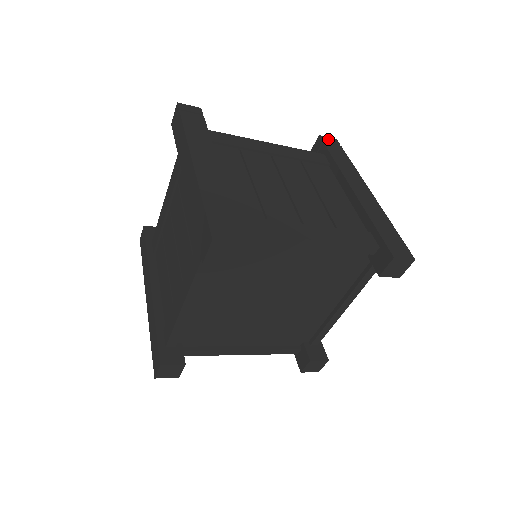
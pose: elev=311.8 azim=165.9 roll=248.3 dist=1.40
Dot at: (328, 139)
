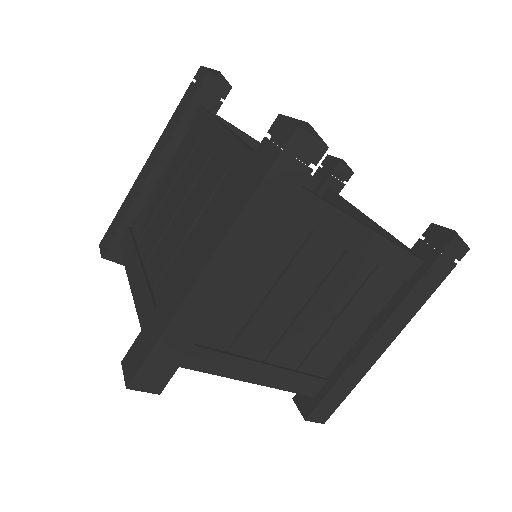
Dot at: (457, 248)
